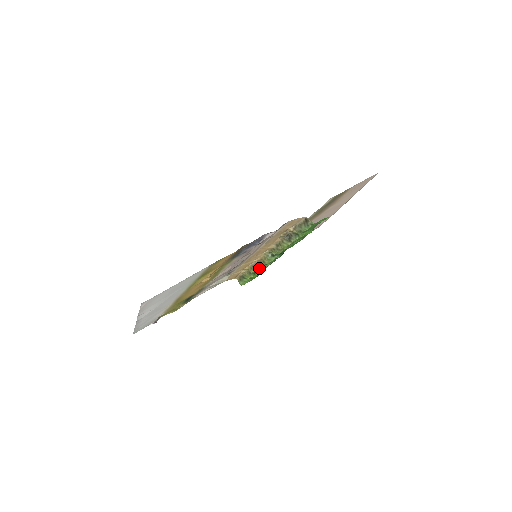
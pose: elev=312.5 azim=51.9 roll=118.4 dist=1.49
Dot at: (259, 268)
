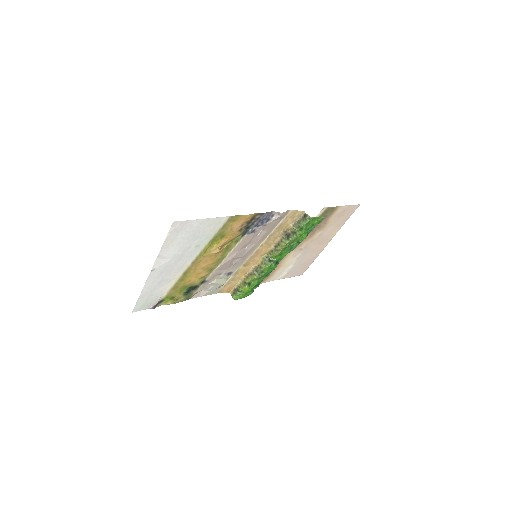
Dot at: (255, 275)
